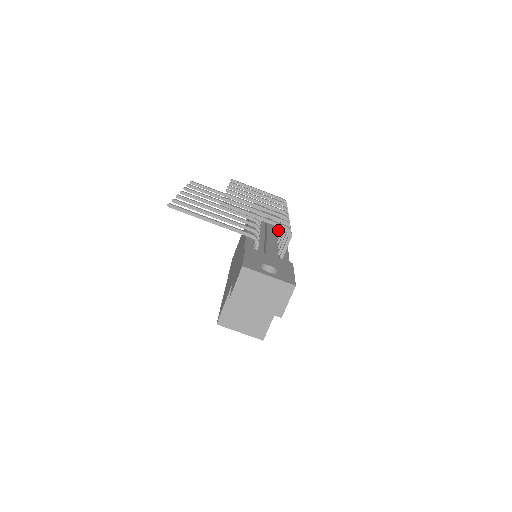
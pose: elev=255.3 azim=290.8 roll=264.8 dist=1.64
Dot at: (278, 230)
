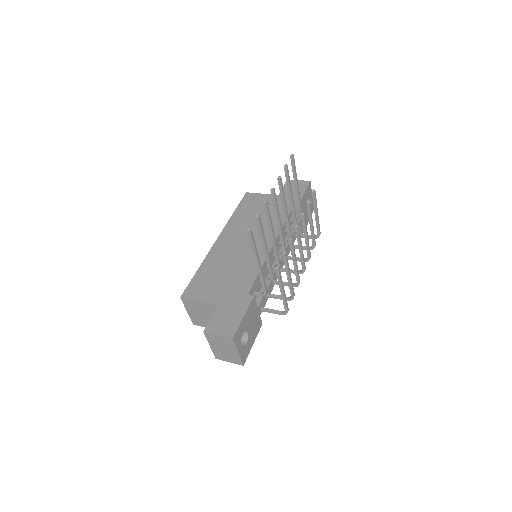
Dot at: occluded
